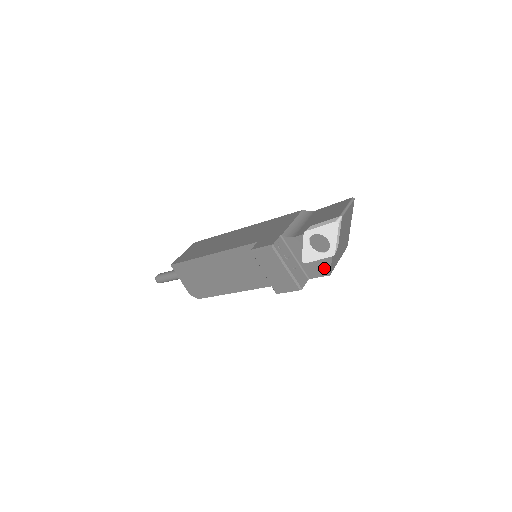
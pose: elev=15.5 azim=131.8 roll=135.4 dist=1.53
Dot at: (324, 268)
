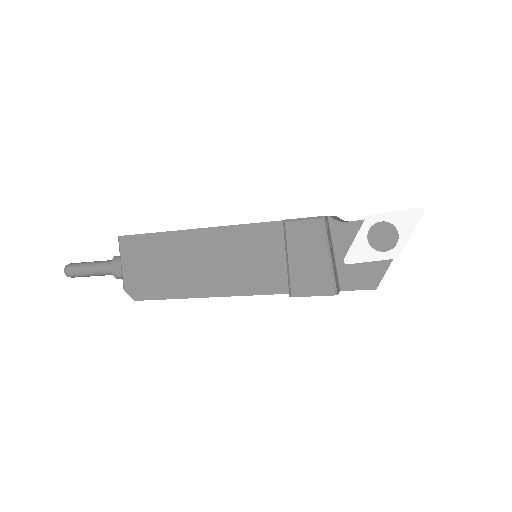
Dot at: (372, 276)
